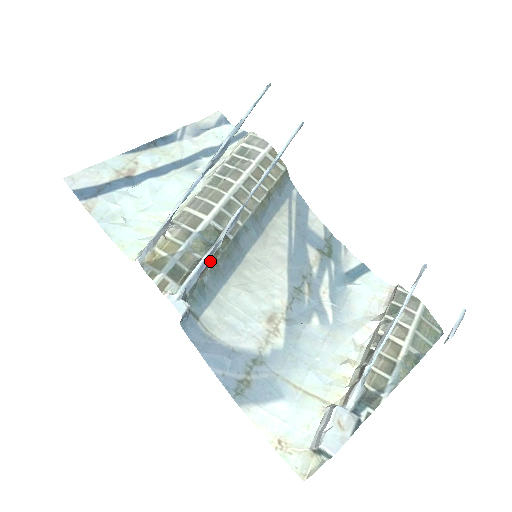
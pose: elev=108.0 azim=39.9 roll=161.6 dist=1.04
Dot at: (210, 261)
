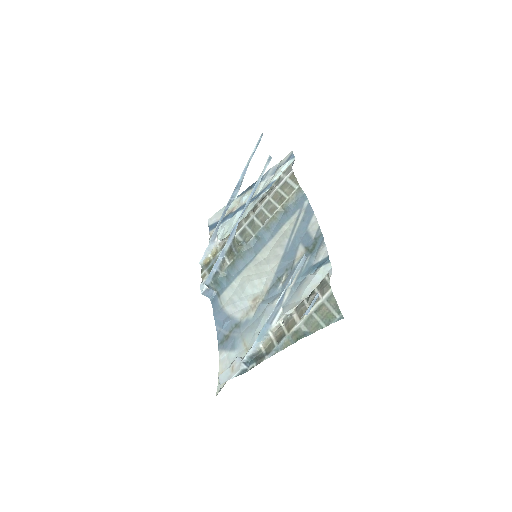
Dot at: (229, 261)
